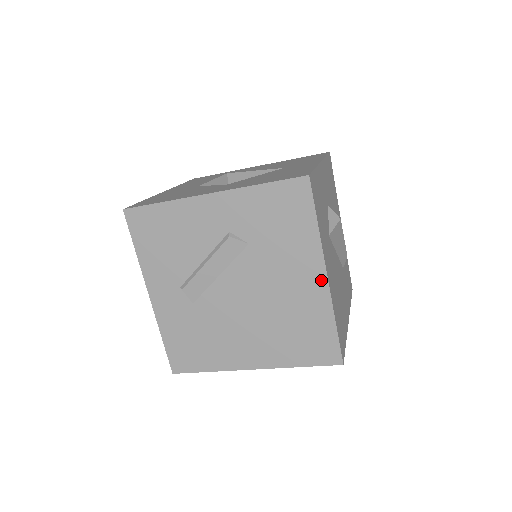
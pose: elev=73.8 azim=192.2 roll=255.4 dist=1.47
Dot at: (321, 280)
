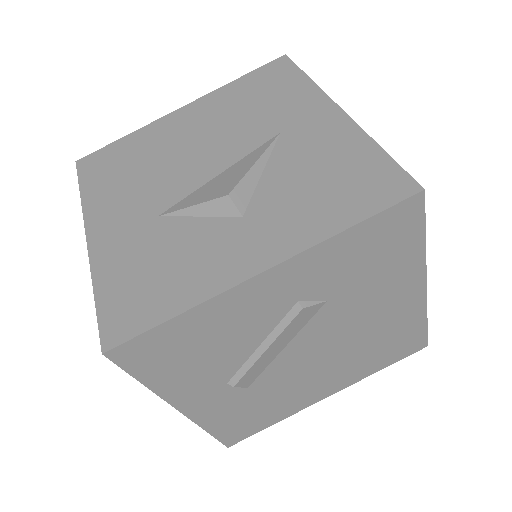
Dot at: (418, 293)
